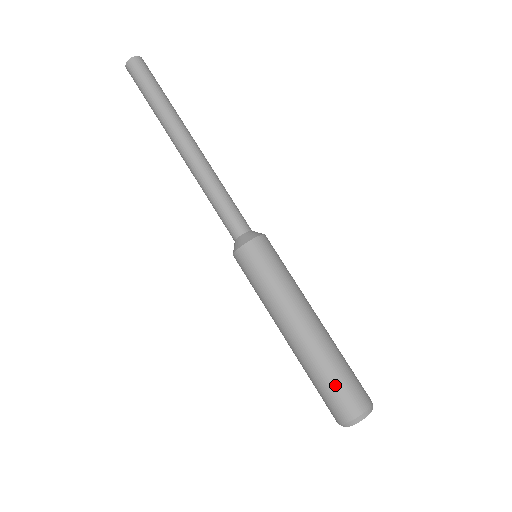
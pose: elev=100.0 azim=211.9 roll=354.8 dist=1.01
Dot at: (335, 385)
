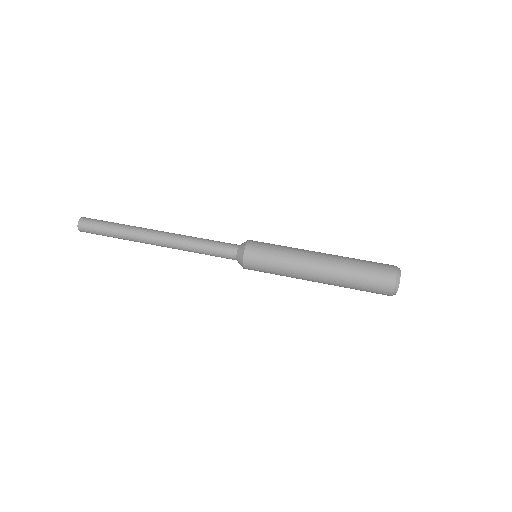
Dot at: (369, 264)
